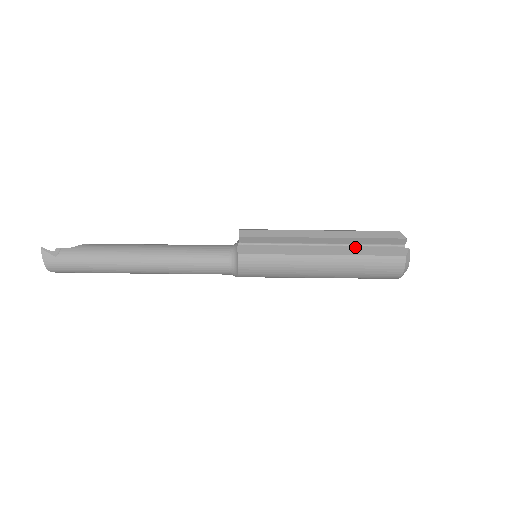
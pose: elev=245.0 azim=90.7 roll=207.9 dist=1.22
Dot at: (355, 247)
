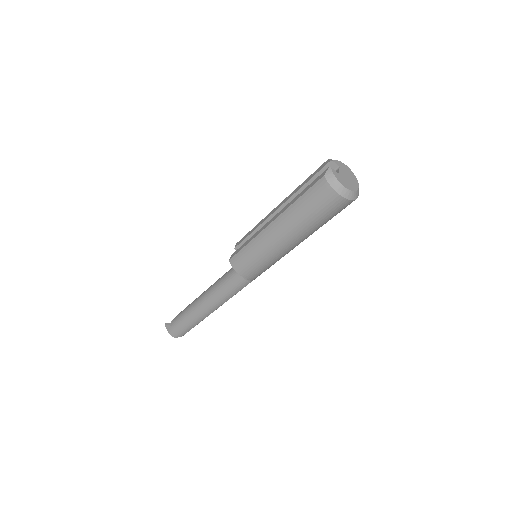
Dot at: occluded
